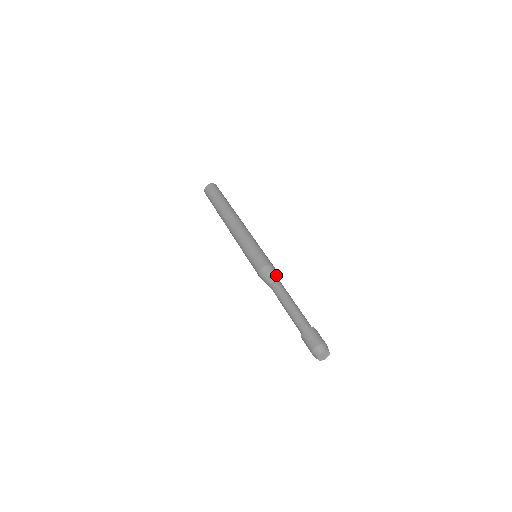
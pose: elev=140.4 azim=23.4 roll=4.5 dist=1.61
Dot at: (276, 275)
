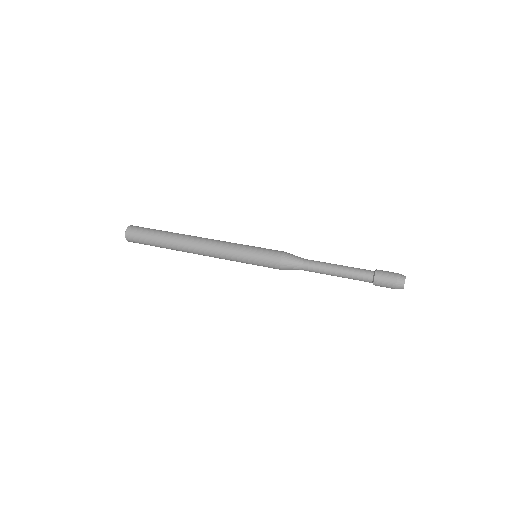
Dot at: (296, 257)
